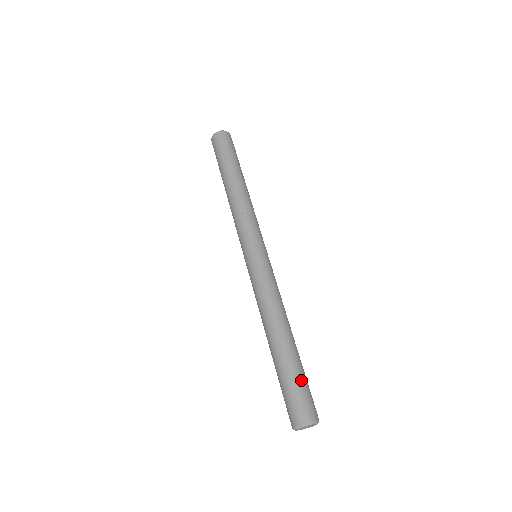
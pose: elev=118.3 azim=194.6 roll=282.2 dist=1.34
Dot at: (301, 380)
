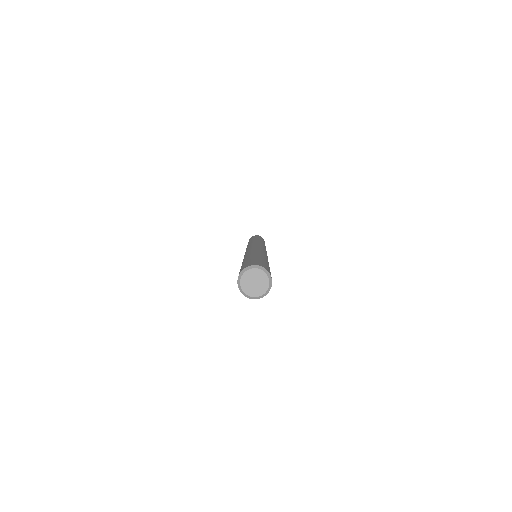
Dot at: (252, 259)
